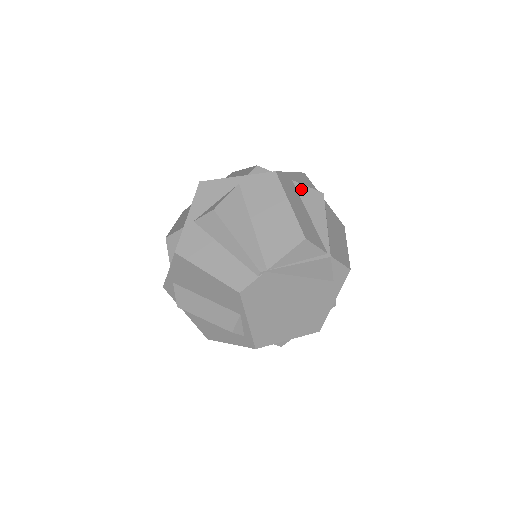
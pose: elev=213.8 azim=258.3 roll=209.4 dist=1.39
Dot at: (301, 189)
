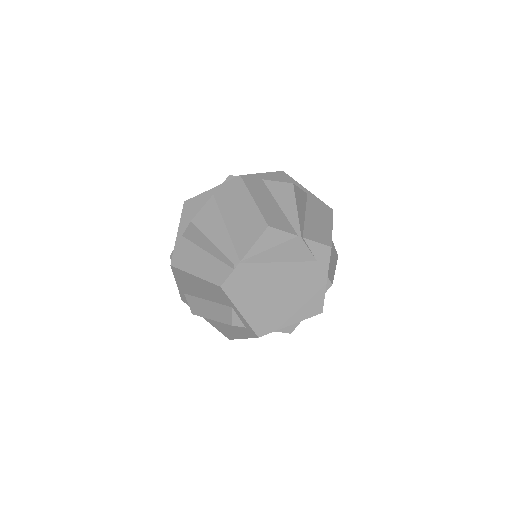
Dot at: (271, 185)
